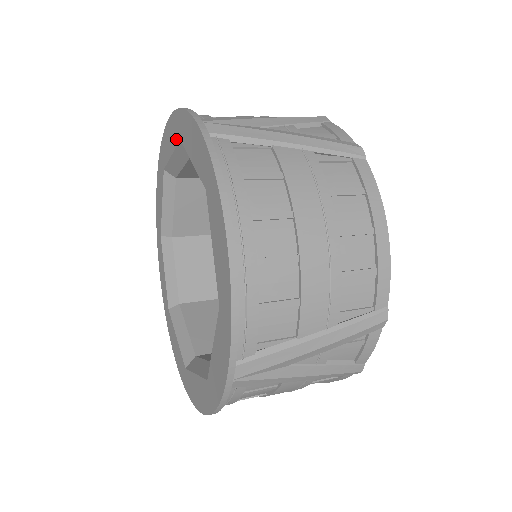
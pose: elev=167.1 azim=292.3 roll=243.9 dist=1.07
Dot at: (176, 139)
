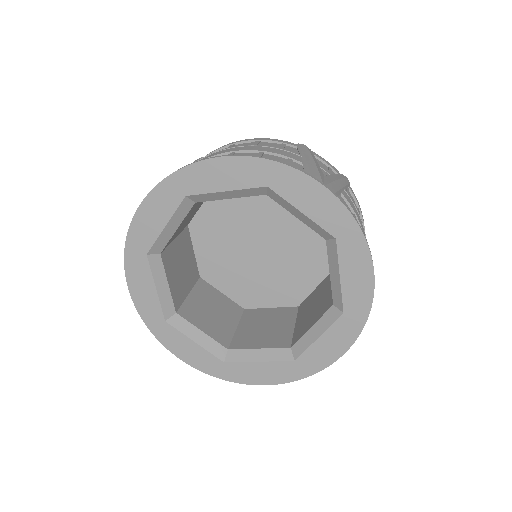
Dot at: (253, 182)
